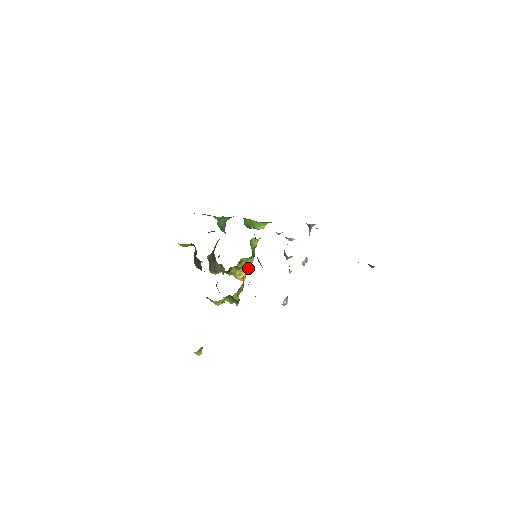
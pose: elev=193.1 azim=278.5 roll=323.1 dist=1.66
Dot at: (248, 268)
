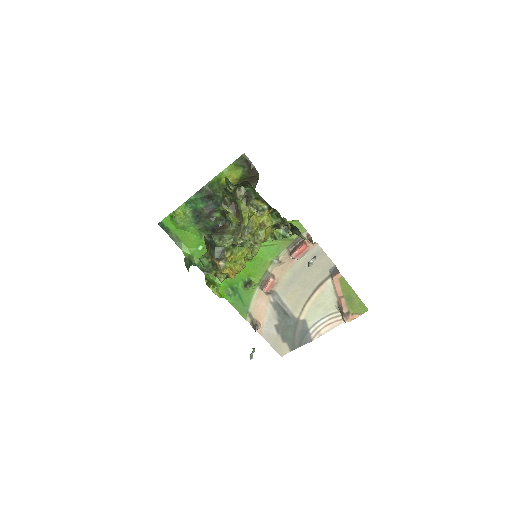
Dot at: (238, 271)
